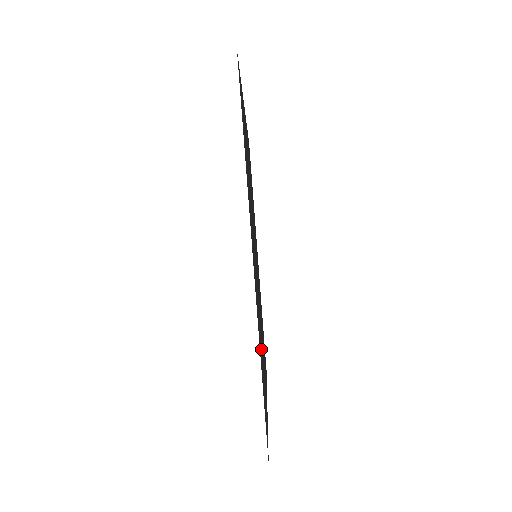
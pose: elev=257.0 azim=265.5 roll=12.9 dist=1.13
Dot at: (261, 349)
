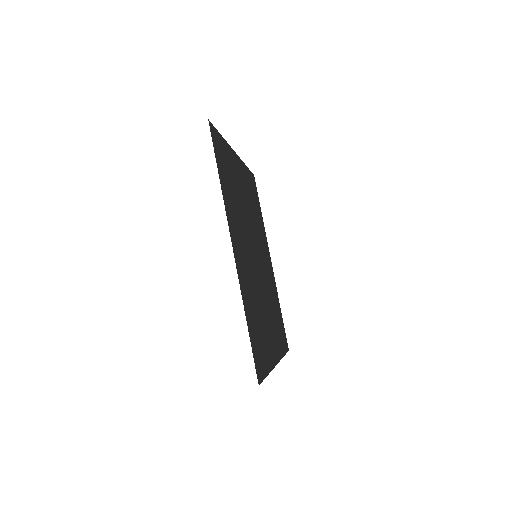
Dot at: (255, 316)
